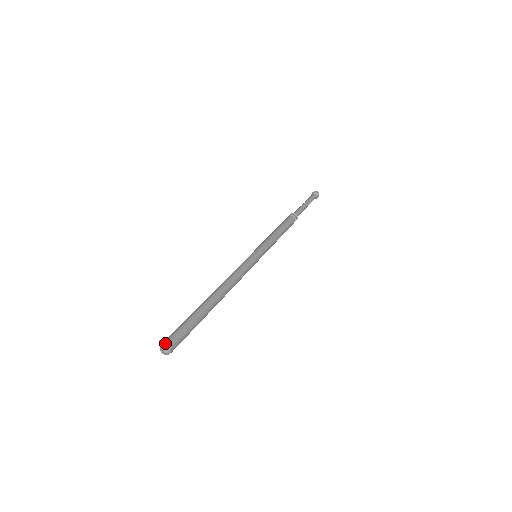
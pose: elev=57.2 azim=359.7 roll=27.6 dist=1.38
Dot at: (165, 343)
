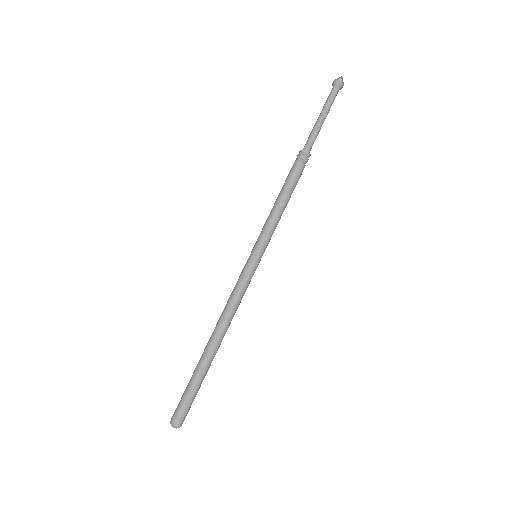
Dot at: (172, 422)
